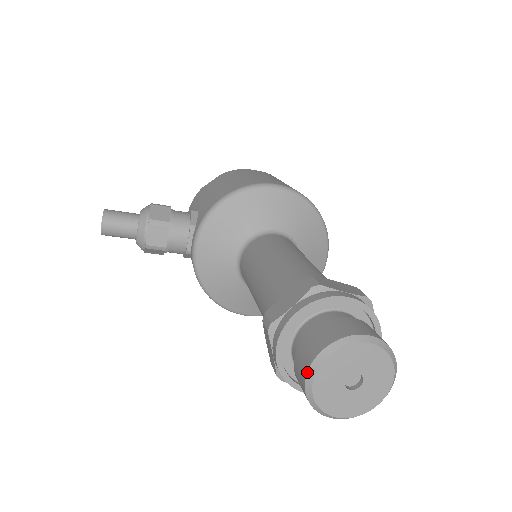
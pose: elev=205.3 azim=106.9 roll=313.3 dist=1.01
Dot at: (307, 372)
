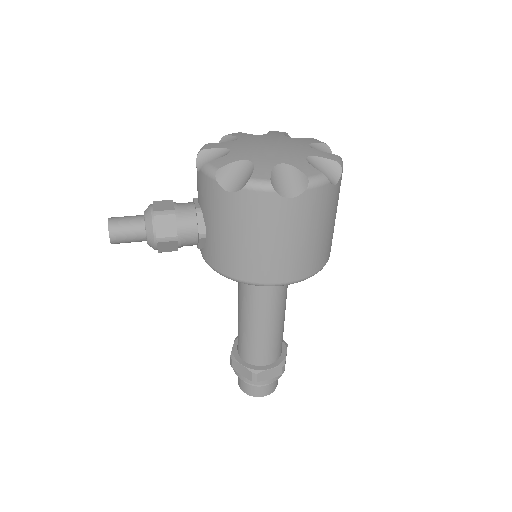
Dot at: (239, 385)
